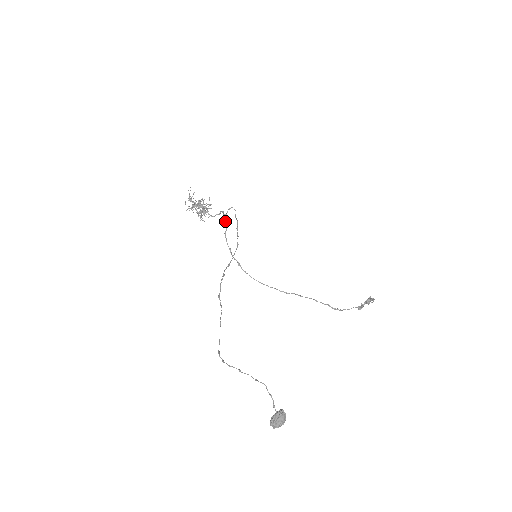
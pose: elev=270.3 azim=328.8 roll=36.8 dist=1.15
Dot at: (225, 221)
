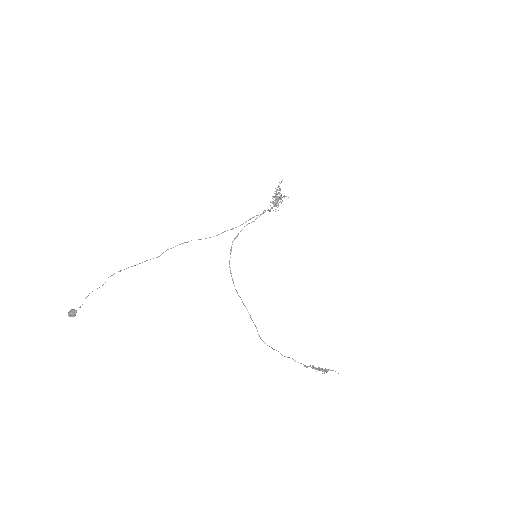
Dot at: (257, 217)
